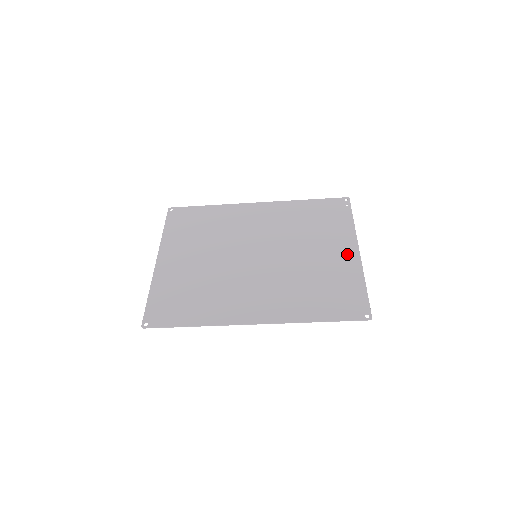
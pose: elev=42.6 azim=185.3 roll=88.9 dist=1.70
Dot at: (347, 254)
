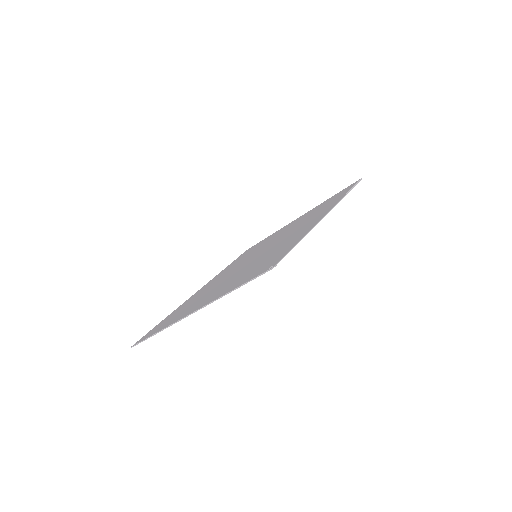
Dot at: (297, 219)
